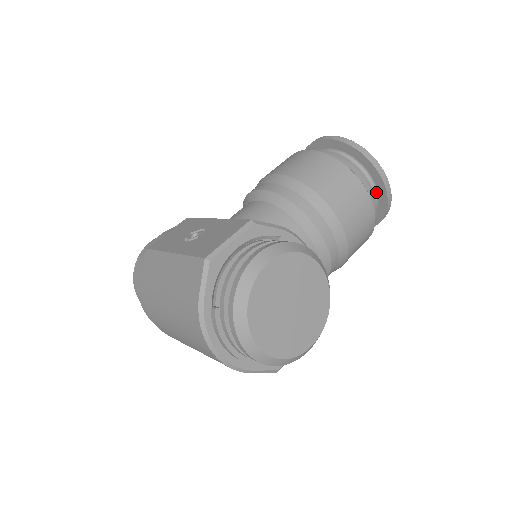
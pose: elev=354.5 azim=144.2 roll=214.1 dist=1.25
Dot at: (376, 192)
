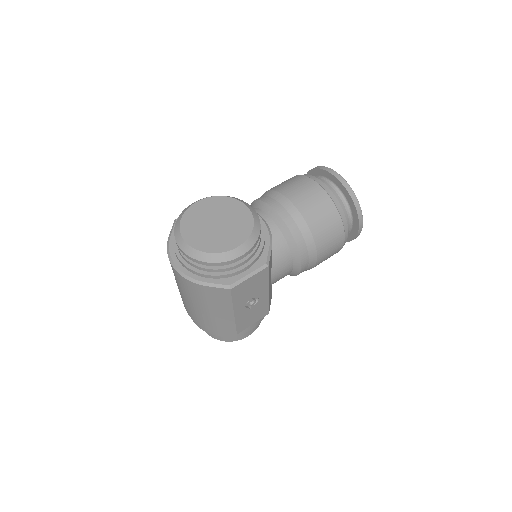
Dot at: (338, 188)
